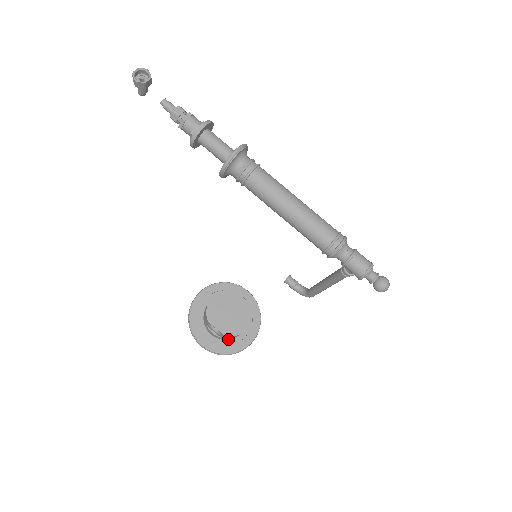
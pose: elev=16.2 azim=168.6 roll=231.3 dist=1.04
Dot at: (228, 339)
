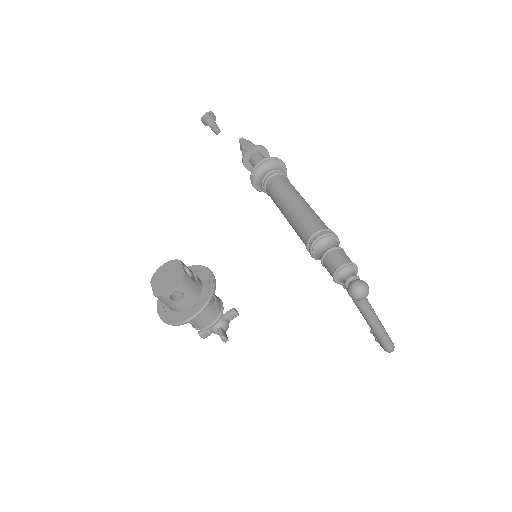
Dot at: (177, 311)
